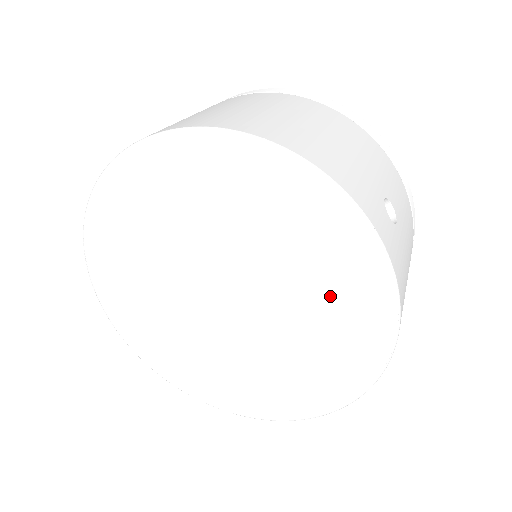
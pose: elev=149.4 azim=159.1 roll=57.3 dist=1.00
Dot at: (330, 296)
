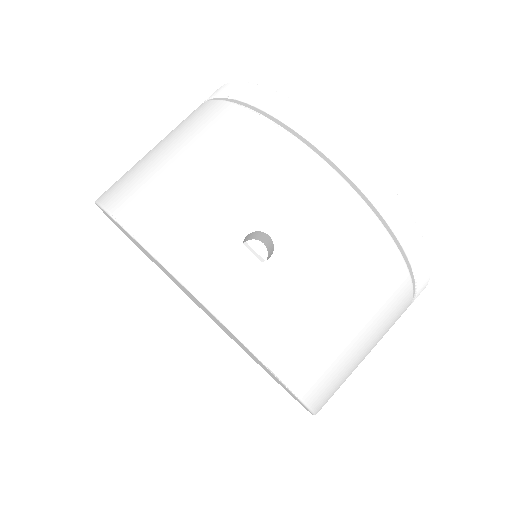
Dot at: occluded
